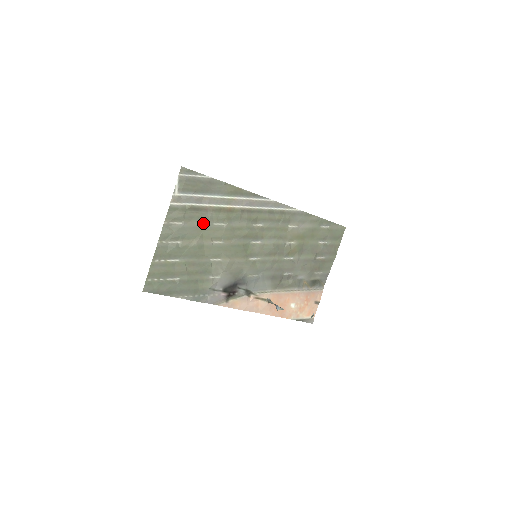
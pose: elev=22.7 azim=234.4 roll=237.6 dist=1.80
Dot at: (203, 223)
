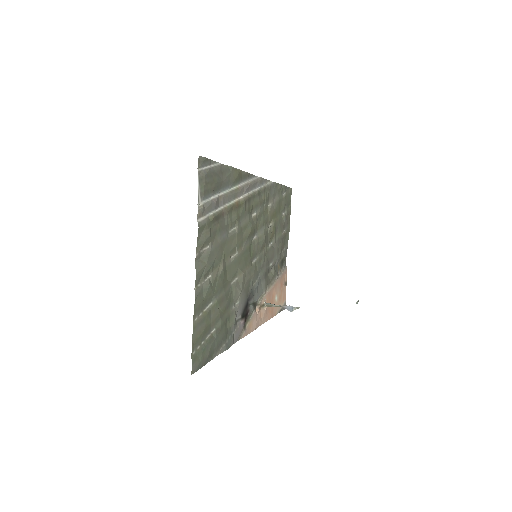
Dot at: (223, 236)
